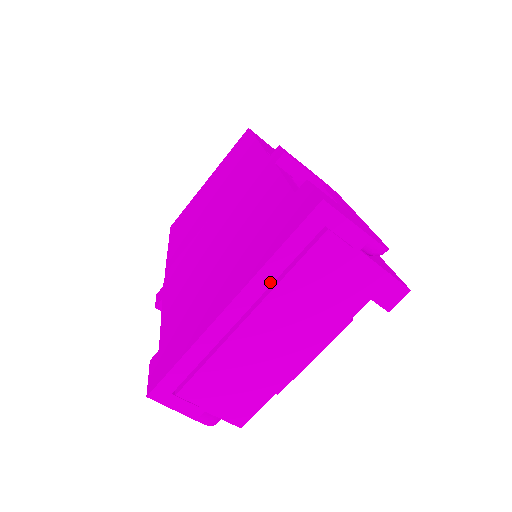
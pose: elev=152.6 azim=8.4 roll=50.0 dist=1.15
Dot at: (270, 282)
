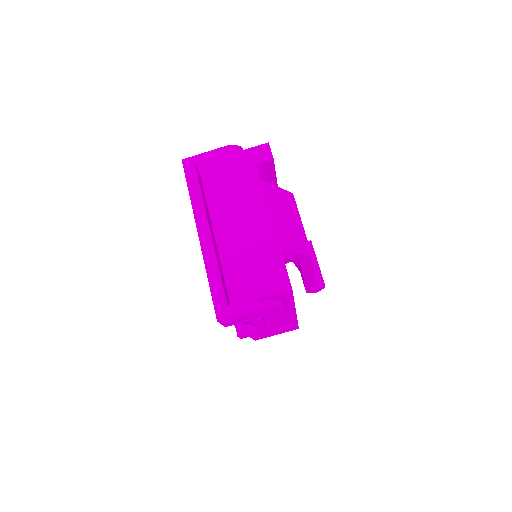
Dot at: (203, 206)
